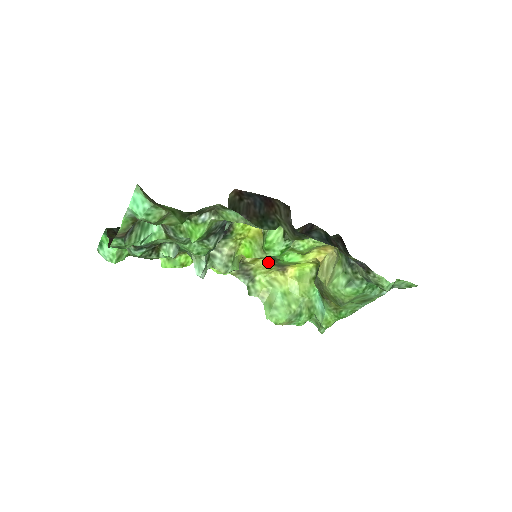
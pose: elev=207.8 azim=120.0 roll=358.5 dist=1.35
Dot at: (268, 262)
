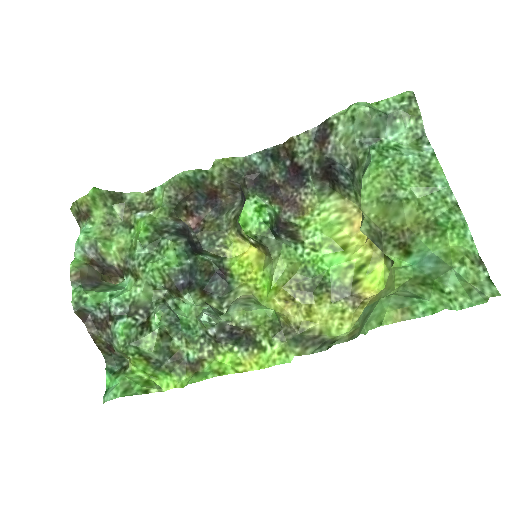
Dot at: (325, 302)
